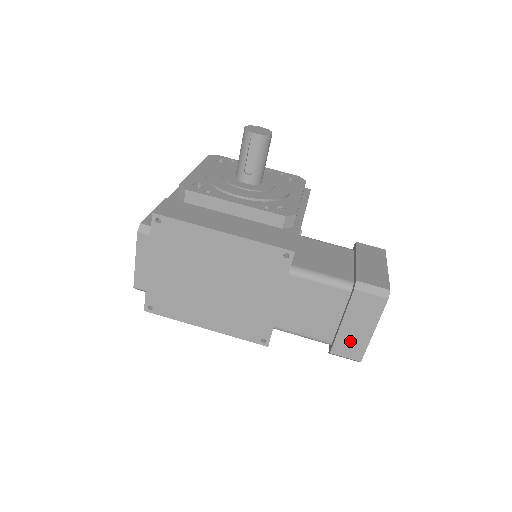
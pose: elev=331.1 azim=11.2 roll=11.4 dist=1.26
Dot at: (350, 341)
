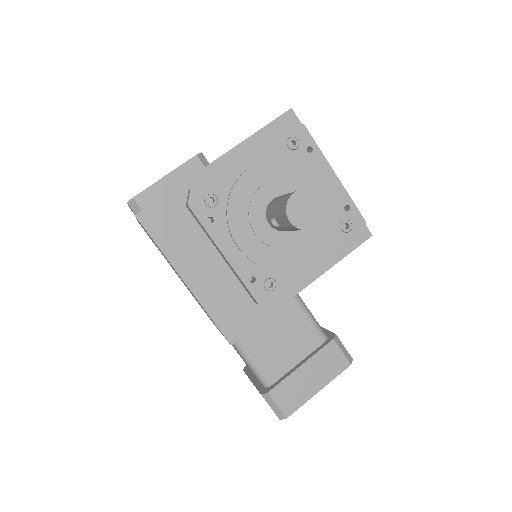
Dot at: occluded
